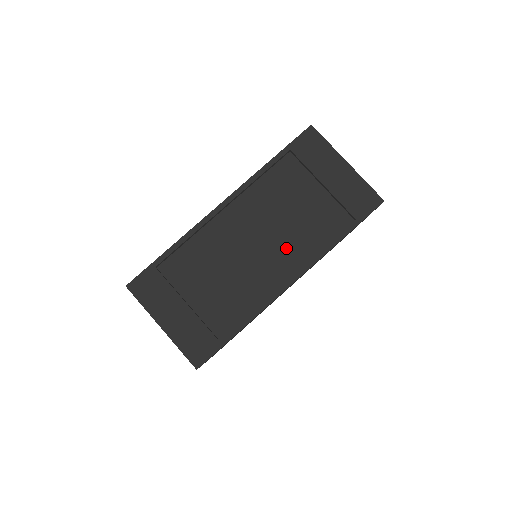
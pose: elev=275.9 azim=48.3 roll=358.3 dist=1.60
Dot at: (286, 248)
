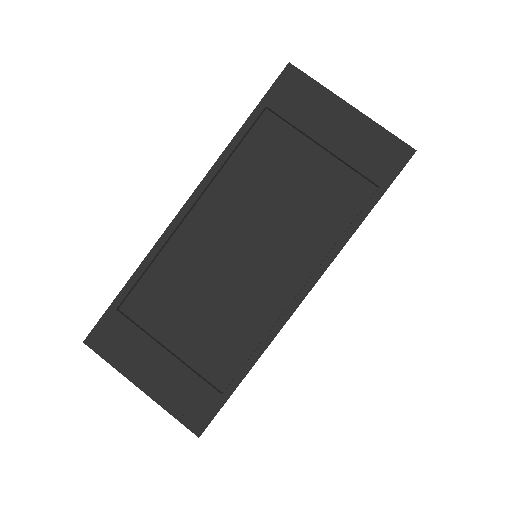
Dot at: (288, 247)
